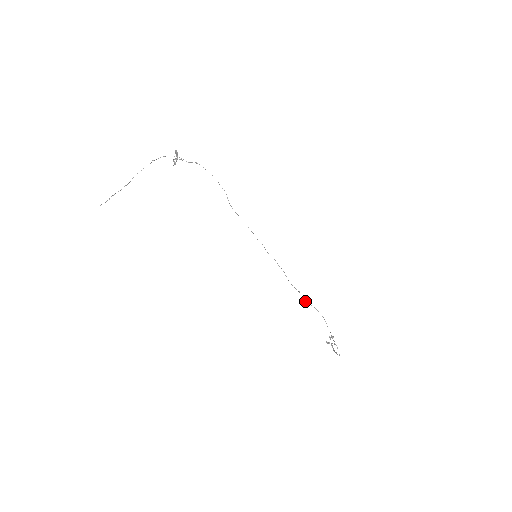
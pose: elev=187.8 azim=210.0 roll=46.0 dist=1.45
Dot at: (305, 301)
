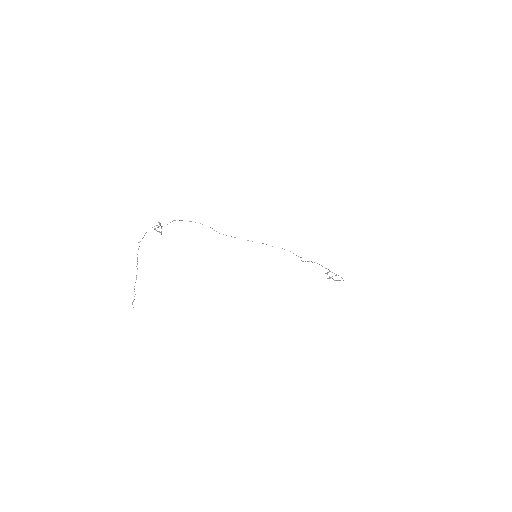
Dot at: occluded
